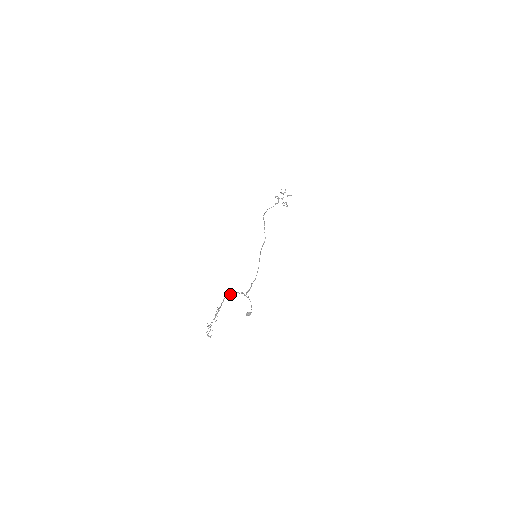
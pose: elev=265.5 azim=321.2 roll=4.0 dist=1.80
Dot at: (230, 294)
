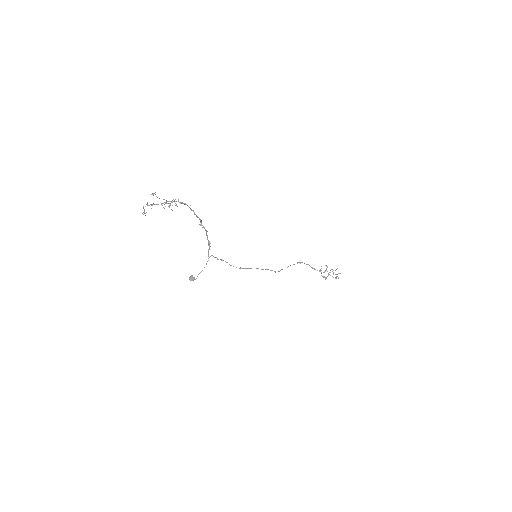
Dot at: occluded
